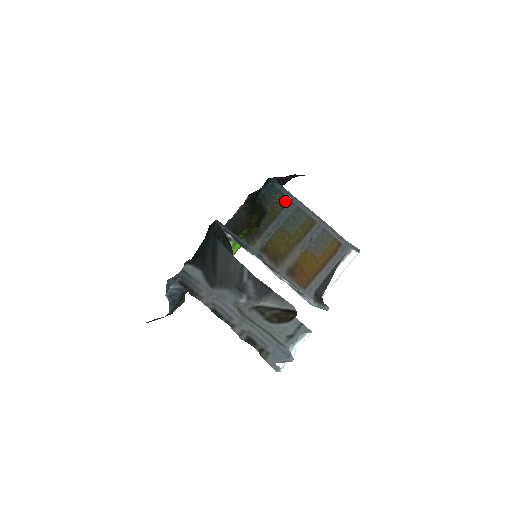
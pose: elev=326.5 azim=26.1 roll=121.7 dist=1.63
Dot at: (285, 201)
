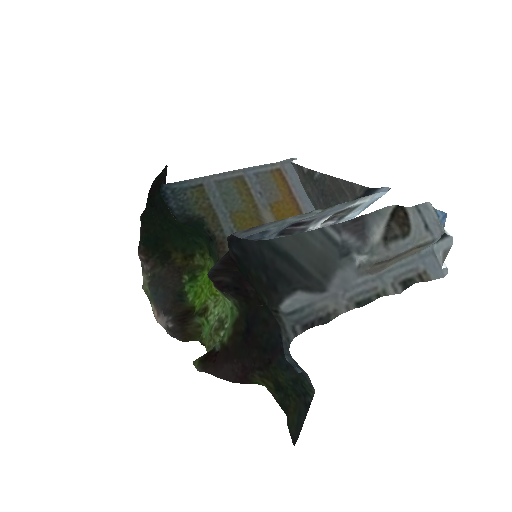
Dot at: (200, 190)
